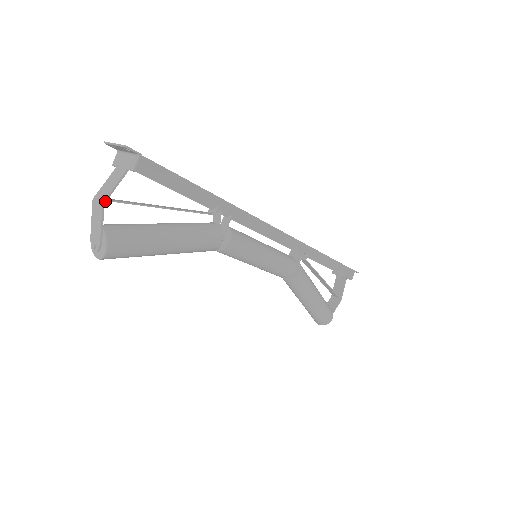
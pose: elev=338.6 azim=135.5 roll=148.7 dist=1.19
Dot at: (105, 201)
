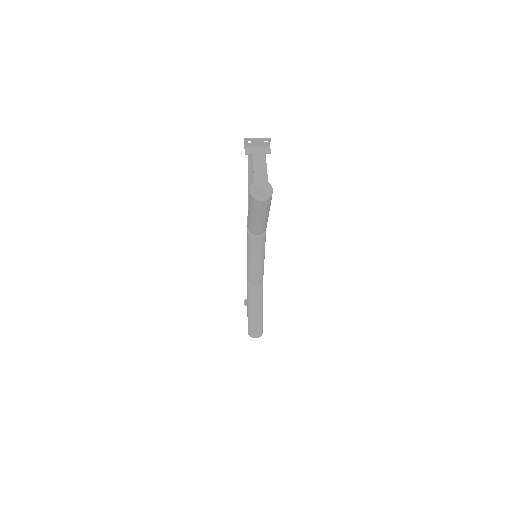
Dot at: (266, 164)
